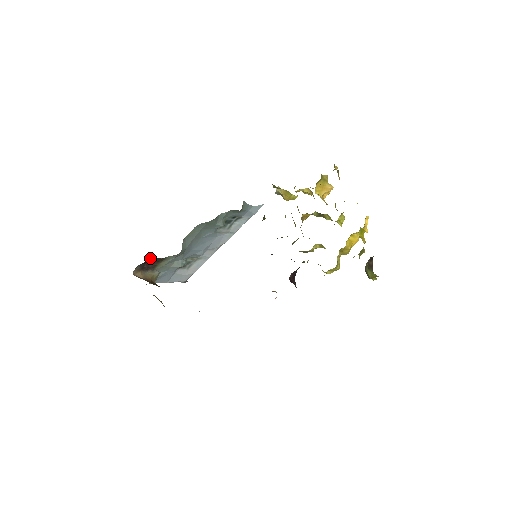
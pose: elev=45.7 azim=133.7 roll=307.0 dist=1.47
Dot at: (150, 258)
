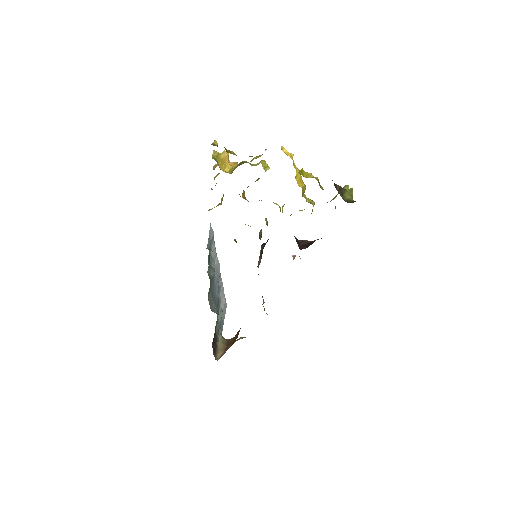
Dot at: (212, 343)
